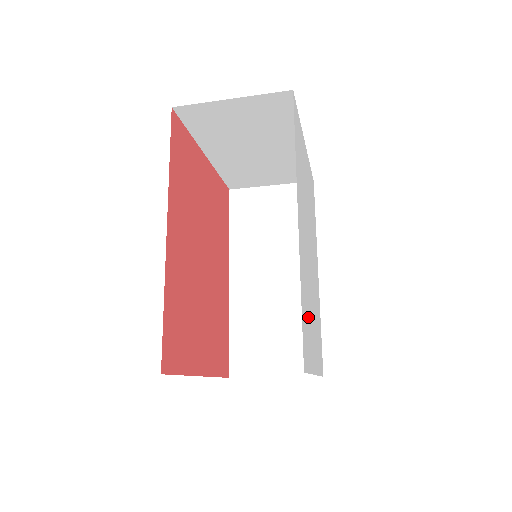
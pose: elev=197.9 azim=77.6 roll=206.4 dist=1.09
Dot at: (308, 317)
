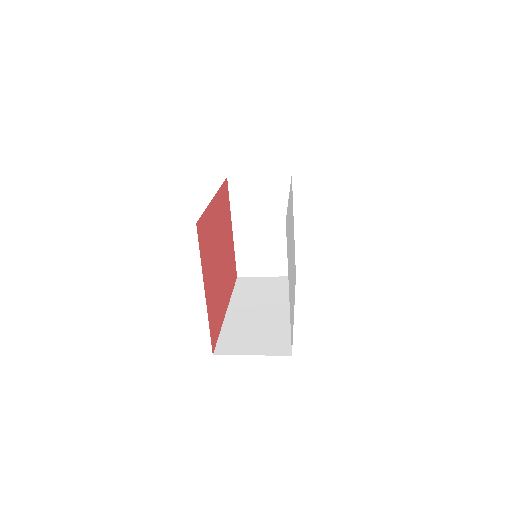
Dot at: occluded
